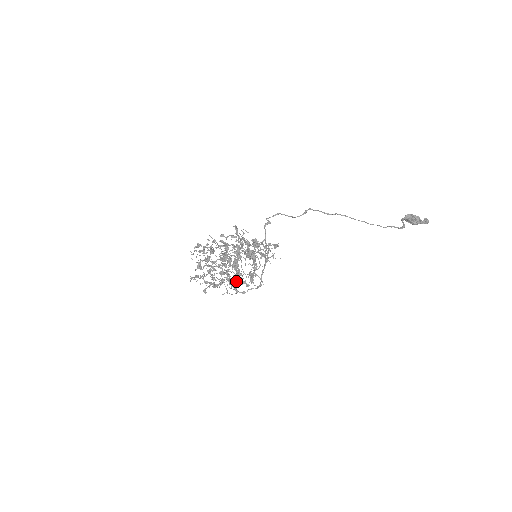
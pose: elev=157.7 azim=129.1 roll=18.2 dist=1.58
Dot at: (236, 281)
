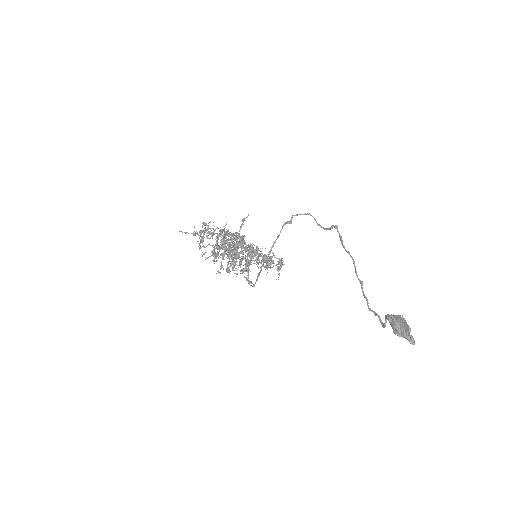
Dot at: (267, 260)
